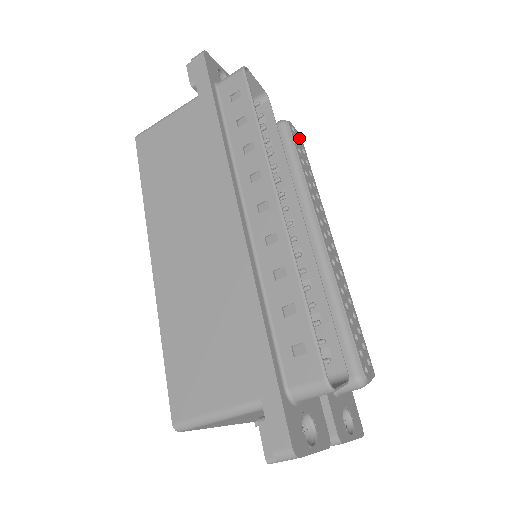
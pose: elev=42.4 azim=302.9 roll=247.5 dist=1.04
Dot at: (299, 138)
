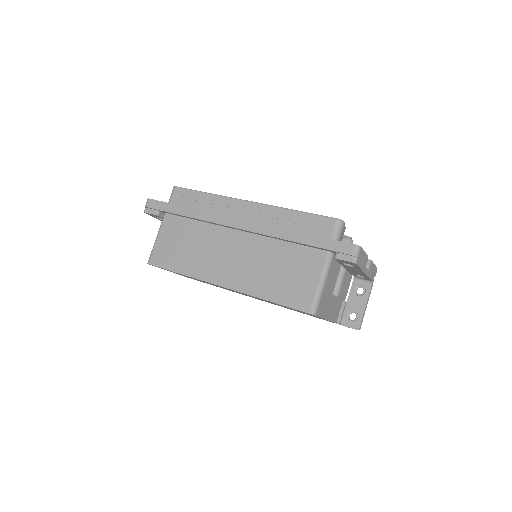
Dot at: occluded
